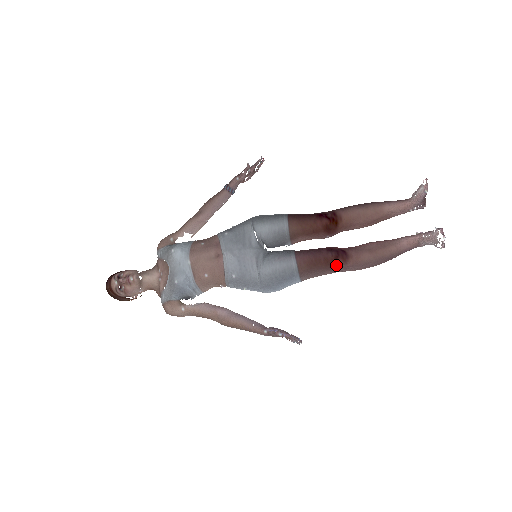
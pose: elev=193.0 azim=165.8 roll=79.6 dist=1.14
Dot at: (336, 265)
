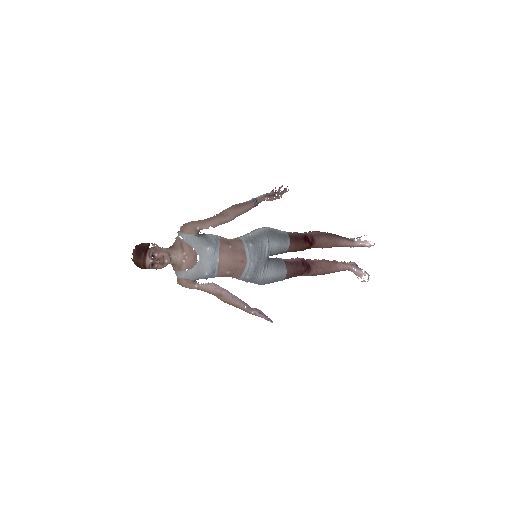
Dot at: (302, 274)
